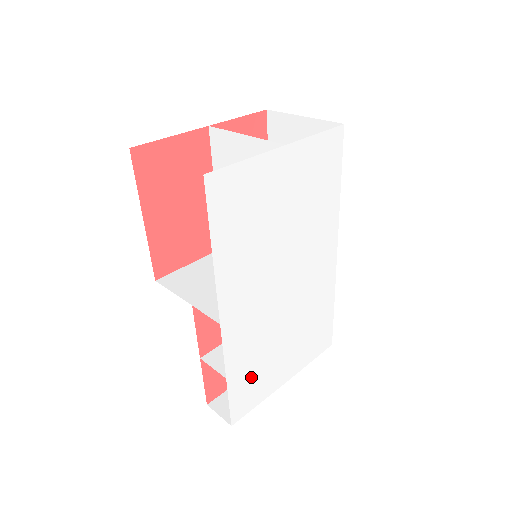
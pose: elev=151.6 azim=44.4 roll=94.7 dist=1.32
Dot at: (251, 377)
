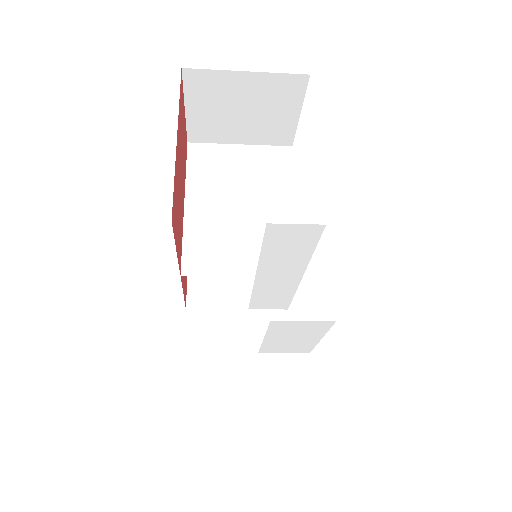
Dot at: occluded
